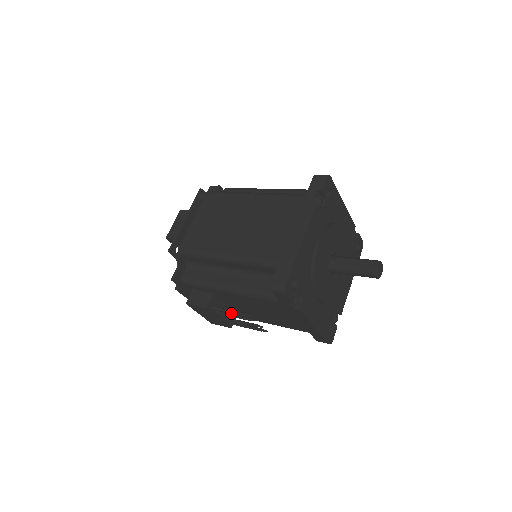
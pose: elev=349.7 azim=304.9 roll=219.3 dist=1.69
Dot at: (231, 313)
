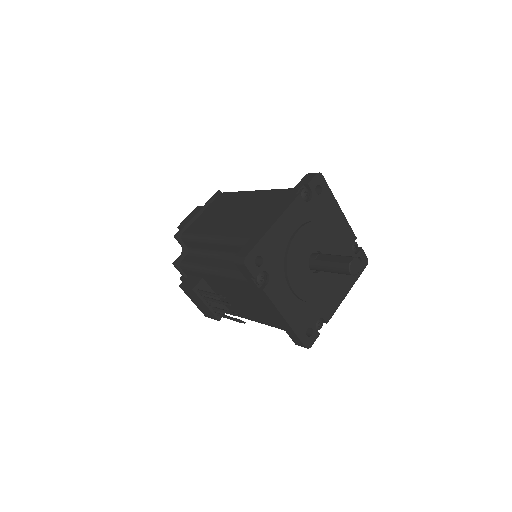
Dot at: (211, 295)
